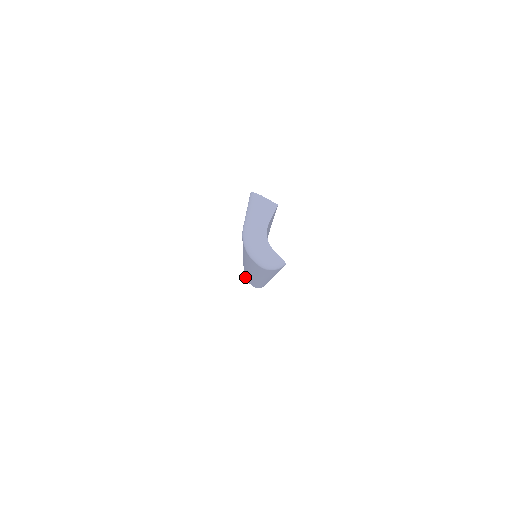
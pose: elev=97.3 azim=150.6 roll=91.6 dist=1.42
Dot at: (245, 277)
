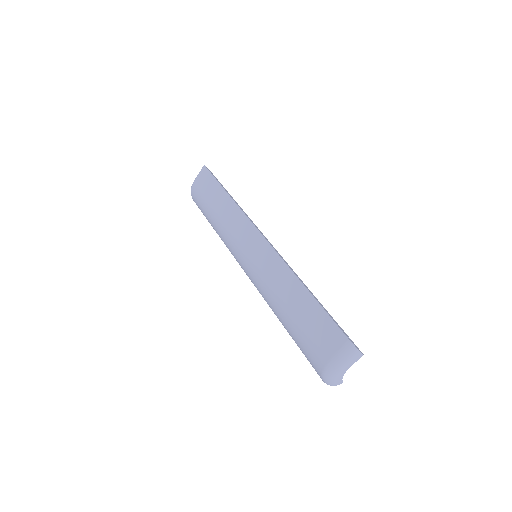
Dot at: (194, 197)
